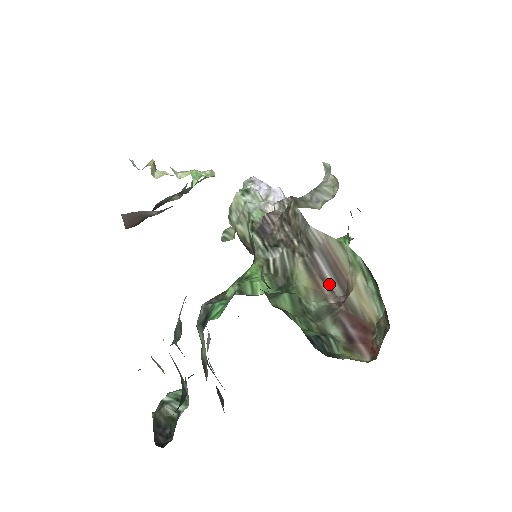
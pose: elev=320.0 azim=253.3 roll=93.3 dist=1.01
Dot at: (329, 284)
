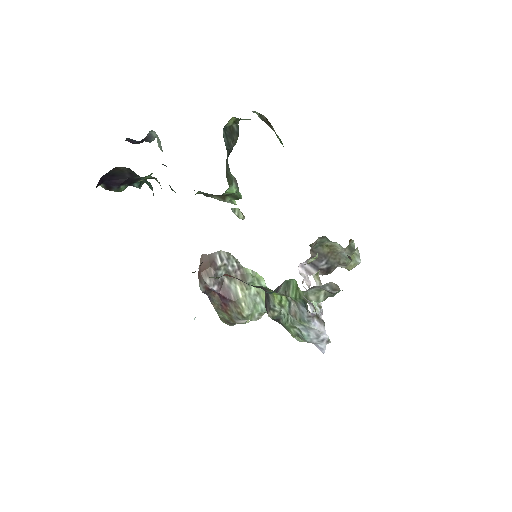
Dot at: occluded
